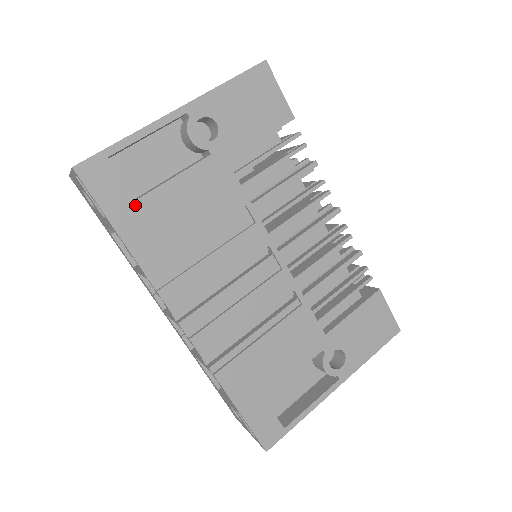
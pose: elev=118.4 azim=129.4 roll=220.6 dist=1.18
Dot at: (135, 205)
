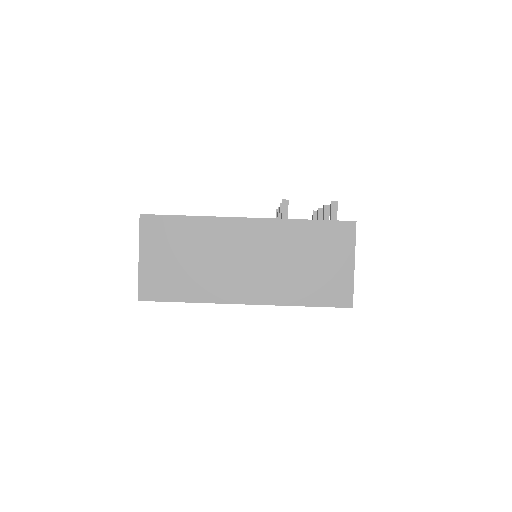
Dot at: occluded
